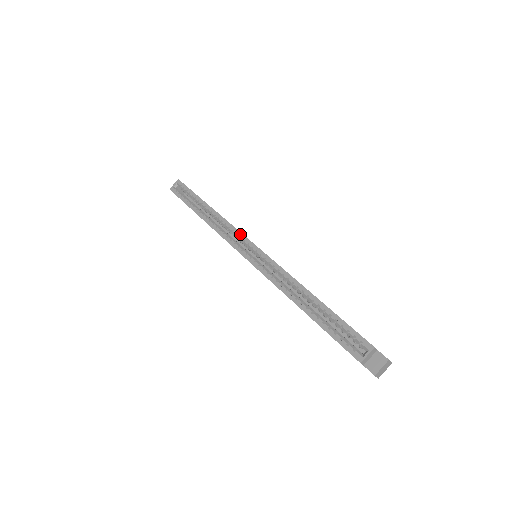
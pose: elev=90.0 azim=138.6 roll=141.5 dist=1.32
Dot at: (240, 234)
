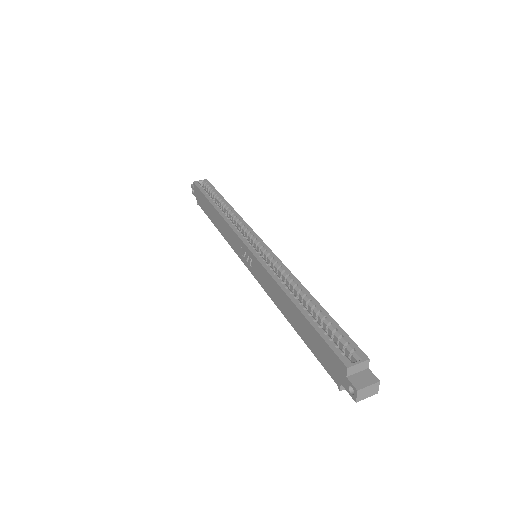
Dot at: (251, 230)
